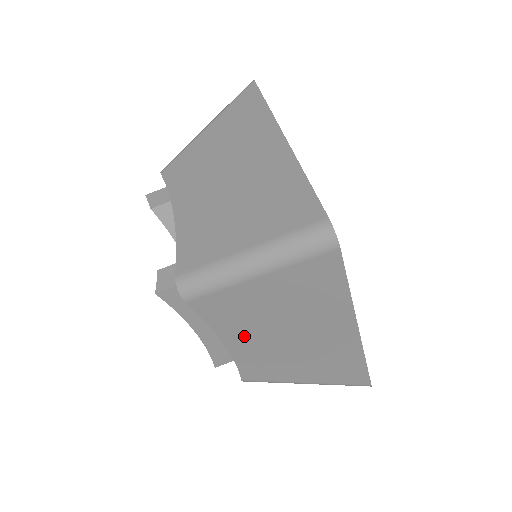
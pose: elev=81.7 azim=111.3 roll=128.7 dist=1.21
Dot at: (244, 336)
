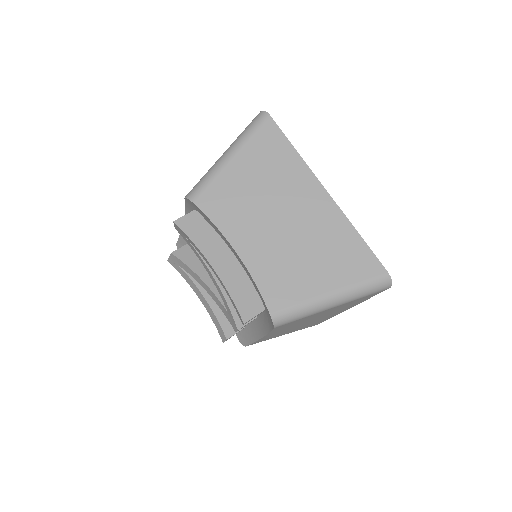
Dot at: (247, 232)
